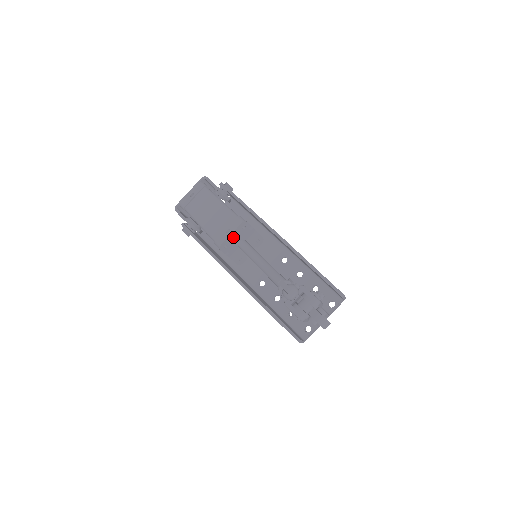
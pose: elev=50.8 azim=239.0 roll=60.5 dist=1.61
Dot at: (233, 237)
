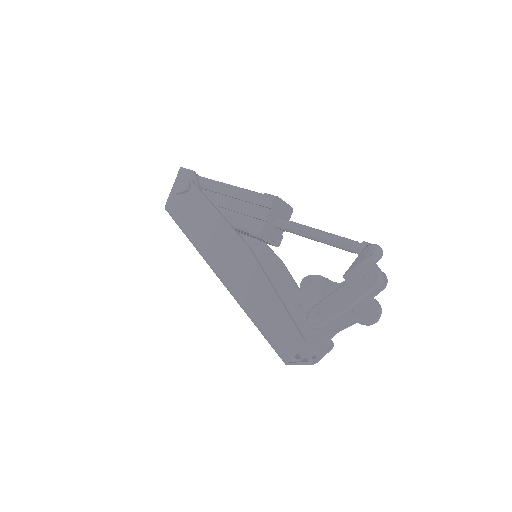
Dot at: (283, 206)
